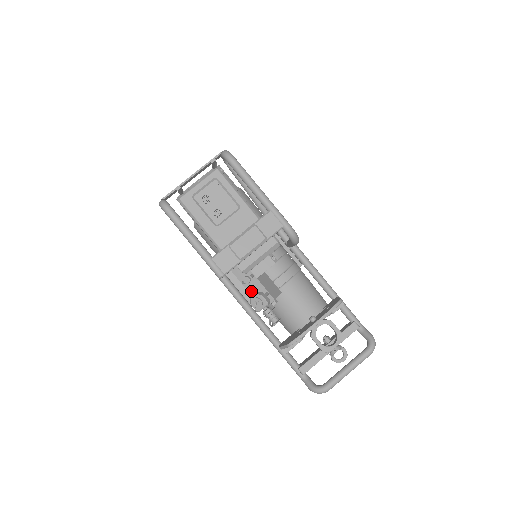
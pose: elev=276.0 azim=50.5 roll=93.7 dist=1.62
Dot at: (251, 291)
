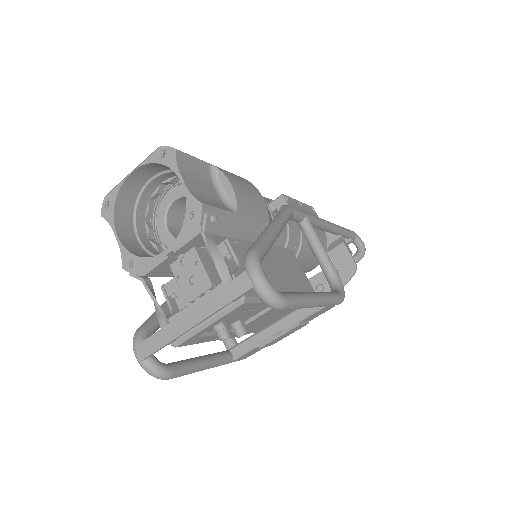
Dot at: occluded
